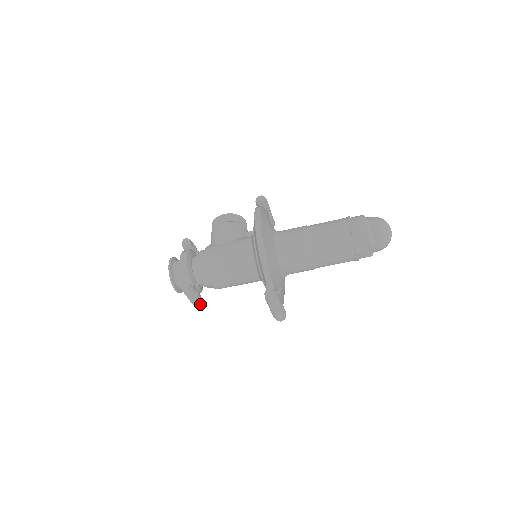
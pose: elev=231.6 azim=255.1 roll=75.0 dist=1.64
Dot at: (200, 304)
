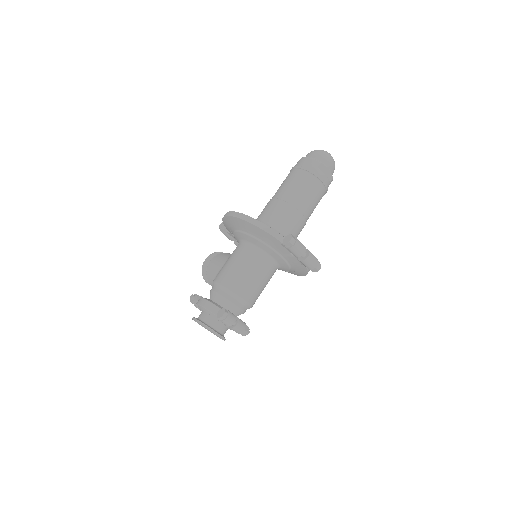
Dot at: (248, 330)
